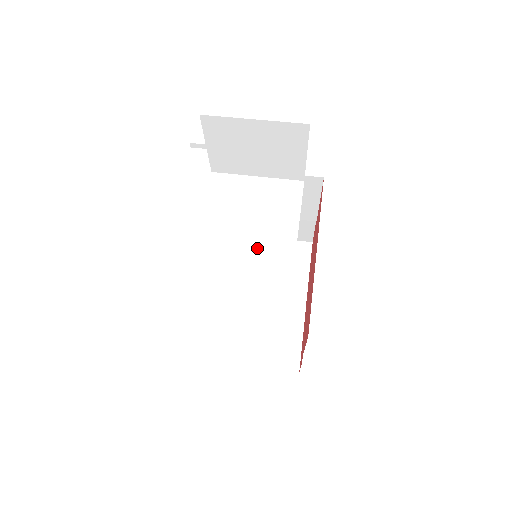
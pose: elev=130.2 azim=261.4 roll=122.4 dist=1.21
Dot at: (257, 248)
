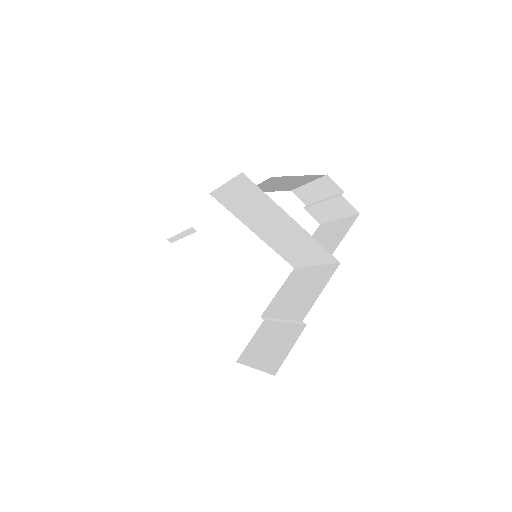
Dot at: (270, 224)
